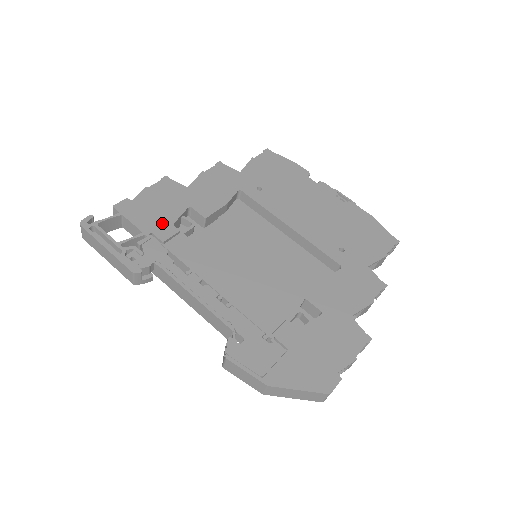
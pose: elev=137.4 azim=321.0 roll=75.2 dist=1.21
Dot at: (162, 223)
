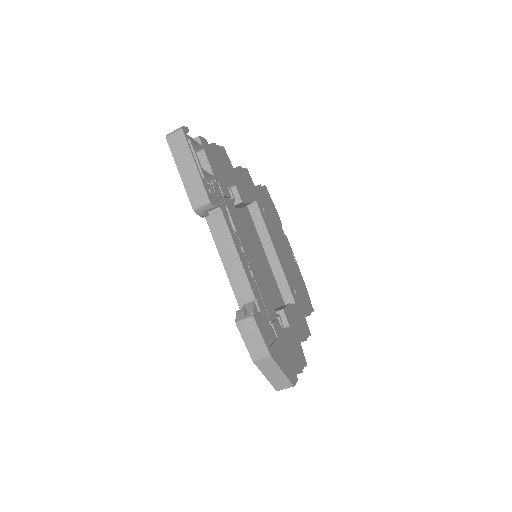
Dot at: (223, 180)
